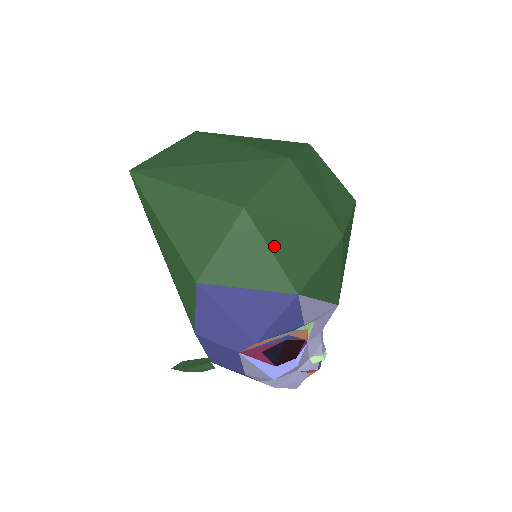
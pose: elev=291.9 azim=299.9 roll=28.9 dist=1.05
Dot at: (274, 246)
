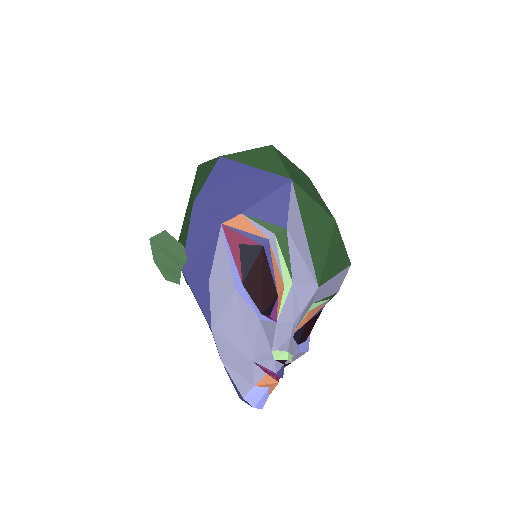
Dot at: (284, 163)
